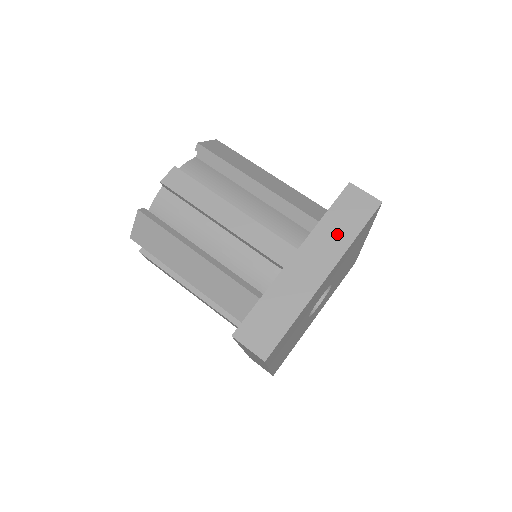
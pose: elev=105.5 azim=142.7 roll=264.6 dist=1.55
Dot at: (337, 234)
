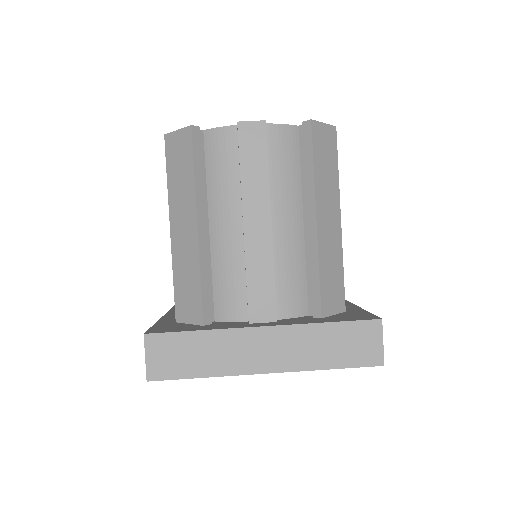
Dot at: (318, 349)
